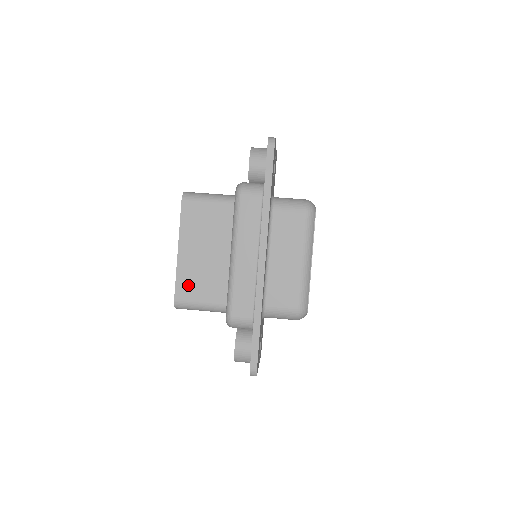
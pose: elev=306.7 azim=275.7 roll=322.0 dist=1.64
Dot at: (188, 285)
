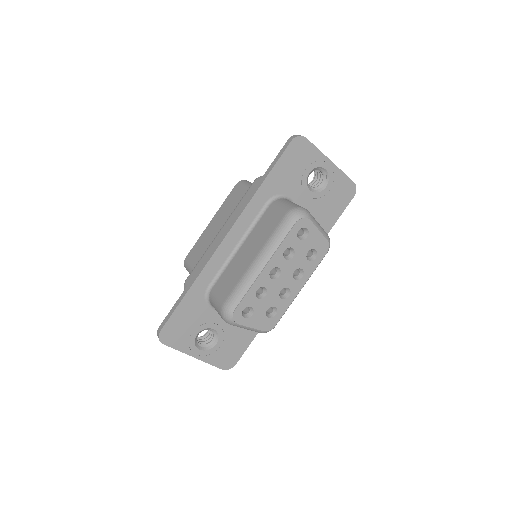
Dot at: (197, 250)
